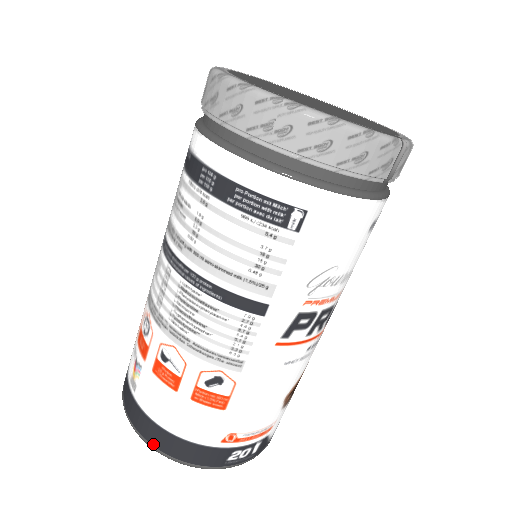
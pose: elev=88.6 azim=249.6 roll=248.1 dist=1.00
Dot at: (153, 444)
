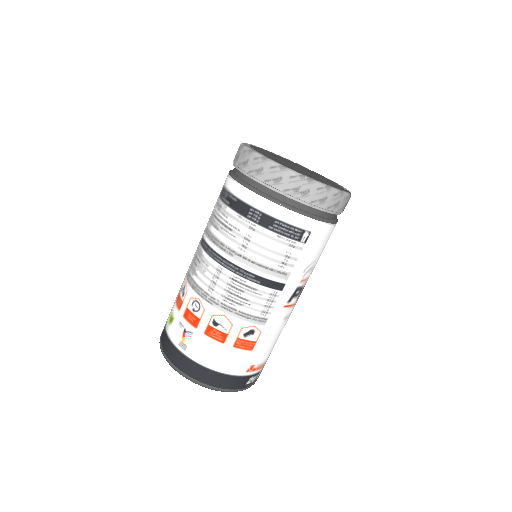
Dot at: (202, 382)
